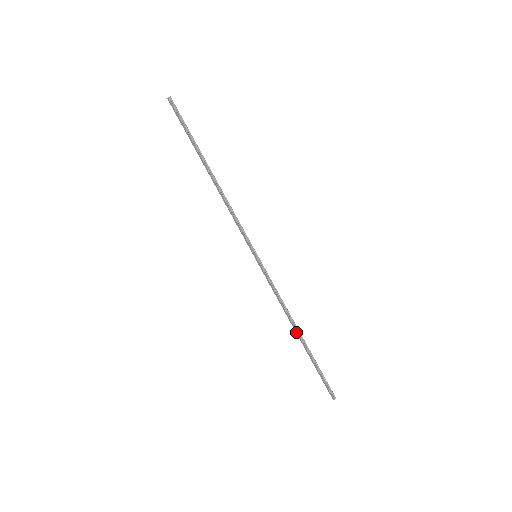
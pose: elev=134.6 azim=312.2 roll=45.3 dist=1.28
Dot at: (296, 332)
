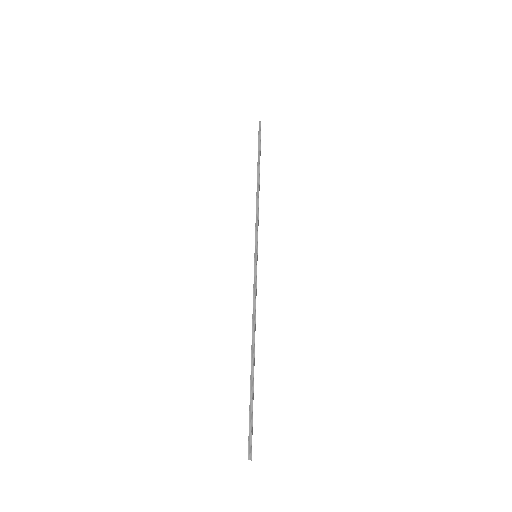
Dot at: (251, 349)
